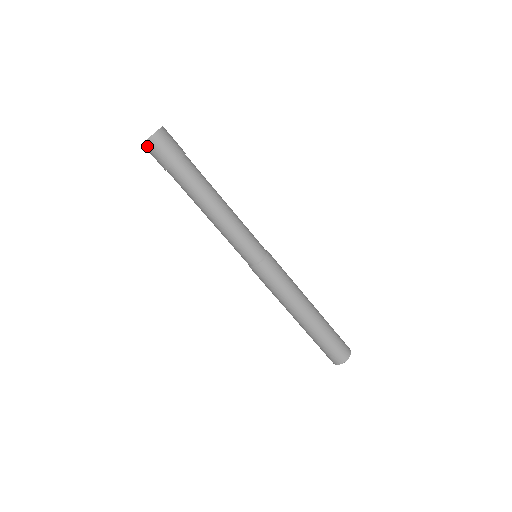
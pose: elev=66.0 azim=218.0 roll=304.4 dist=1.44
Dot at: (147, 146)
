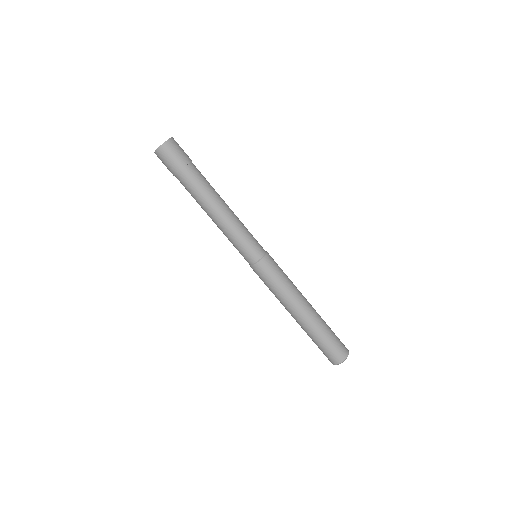
Dot at: (164, 148)
